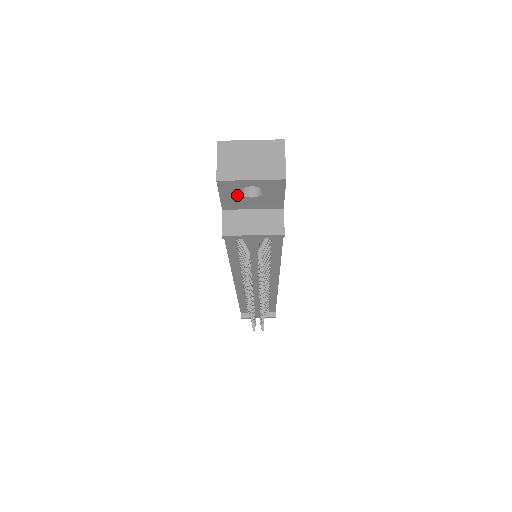
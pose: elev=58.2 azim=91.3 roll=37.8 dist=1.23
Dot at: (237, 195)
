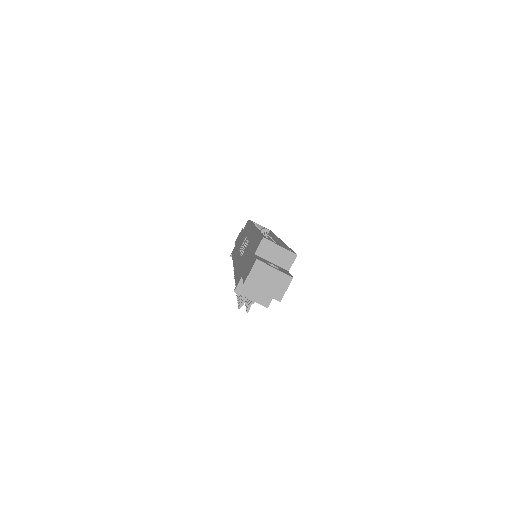
Dot at: occluded
